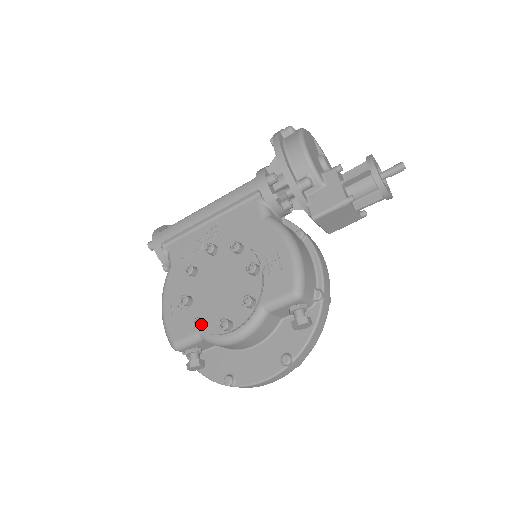
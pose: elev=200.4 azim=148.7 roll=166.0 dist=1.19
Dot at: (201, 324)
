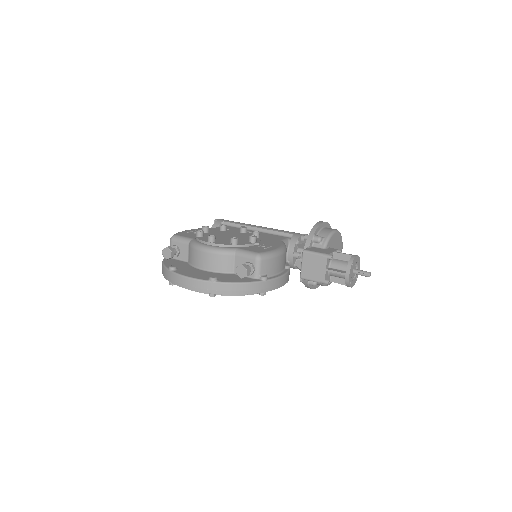
Dot at: (201, 232)
